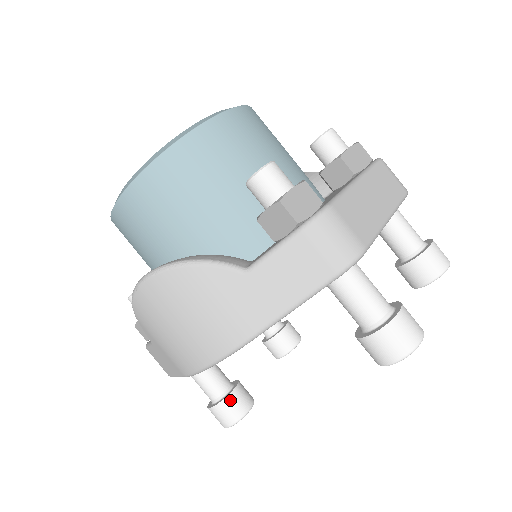
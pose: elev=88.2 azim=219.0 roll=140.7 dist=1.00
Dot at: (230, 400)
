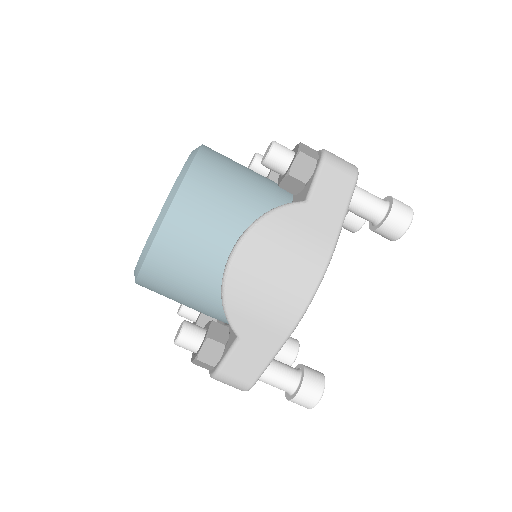
Dot at: (308, 373)
